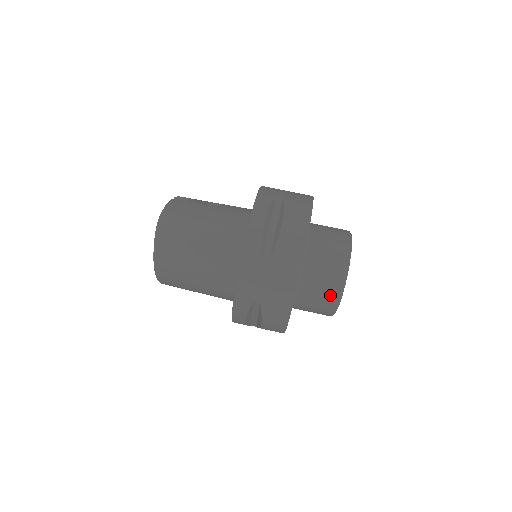
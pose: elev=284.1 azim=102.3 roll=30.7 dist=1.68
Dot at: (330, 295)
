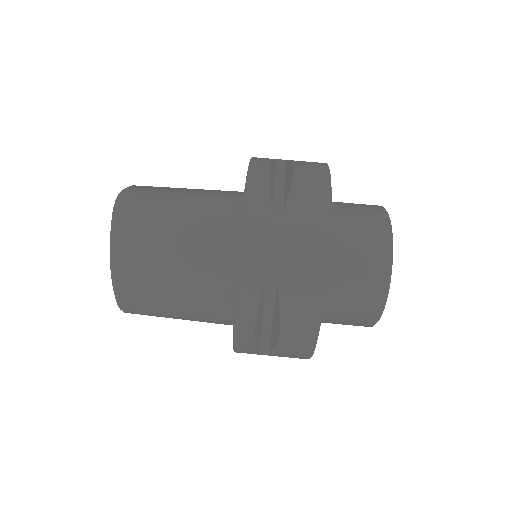
Dot at: (374, 274)
